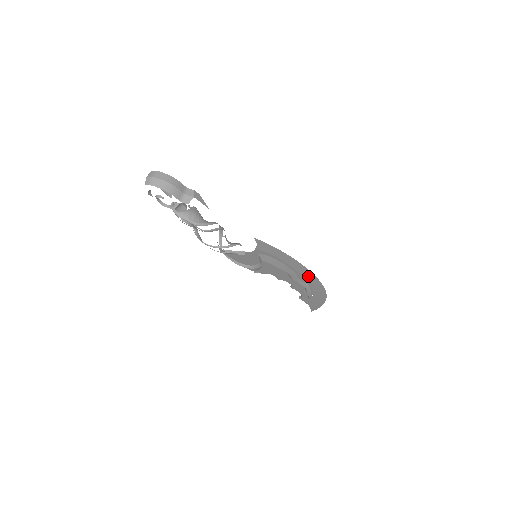
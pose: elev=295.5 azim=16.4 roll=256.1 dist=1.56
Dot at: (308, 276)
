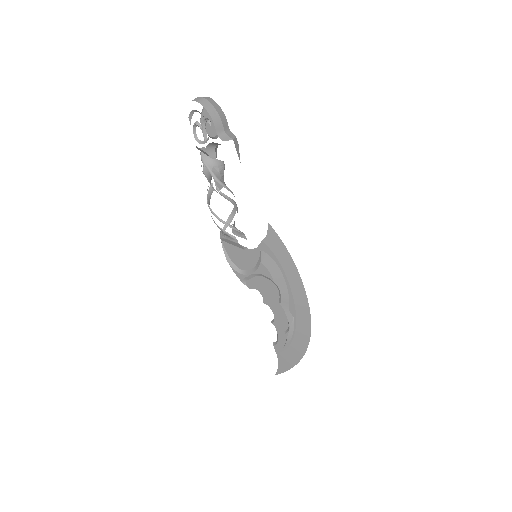
Dot at: (301, 306)
